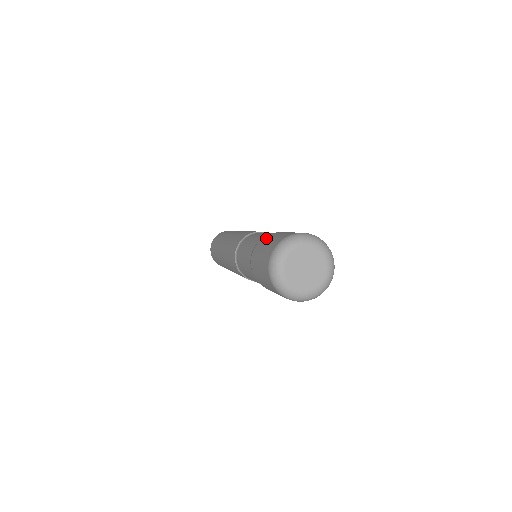
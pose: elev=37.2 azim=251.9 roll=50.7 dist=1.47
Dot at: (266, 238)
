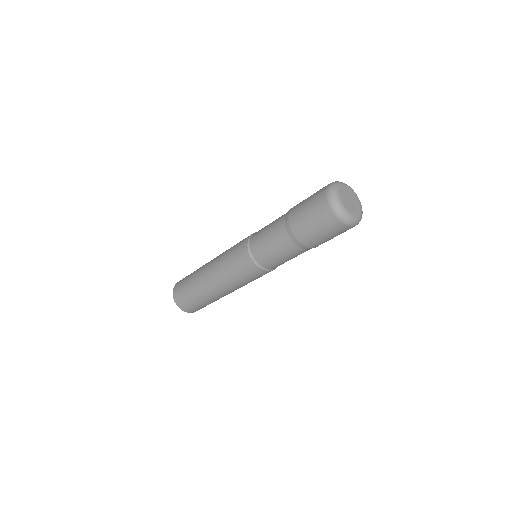
Dot at: occluded
